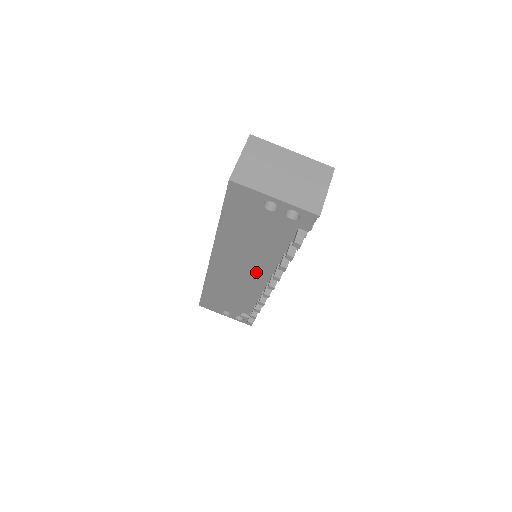
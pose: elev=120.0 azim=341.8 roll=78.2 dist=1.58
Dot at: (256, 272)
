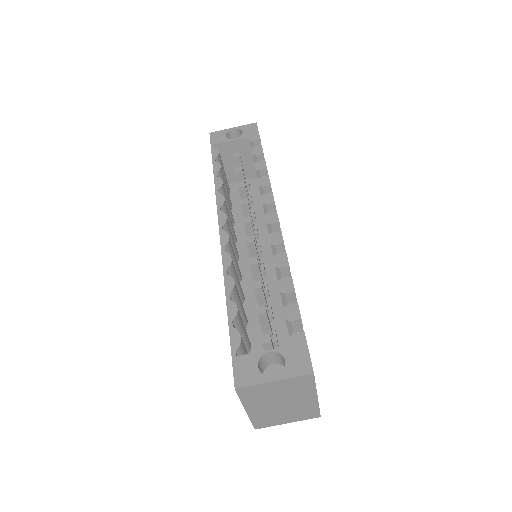
Dot at: occluded
